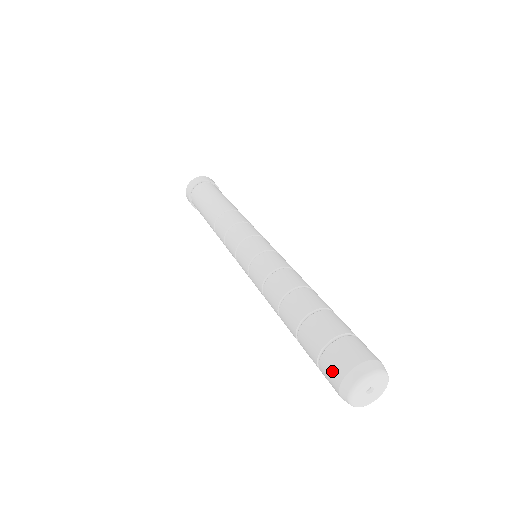
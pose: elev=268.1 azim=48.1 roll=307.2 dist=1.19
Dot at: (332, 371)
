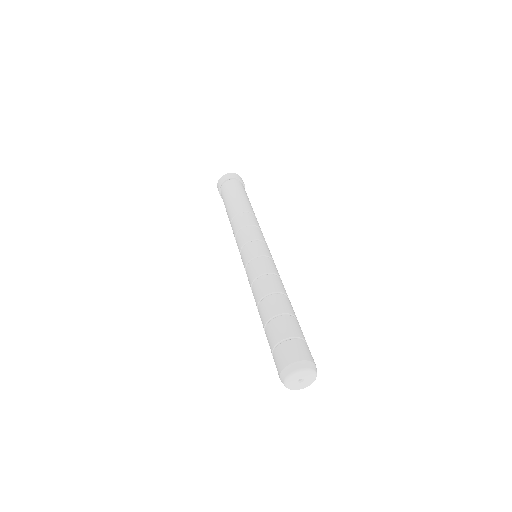
Dot at: (282, 357)
